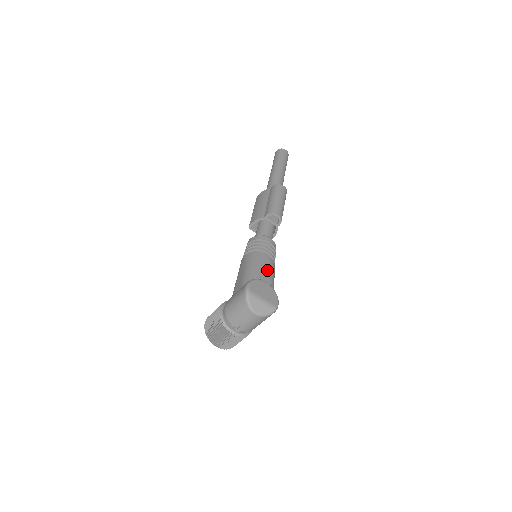
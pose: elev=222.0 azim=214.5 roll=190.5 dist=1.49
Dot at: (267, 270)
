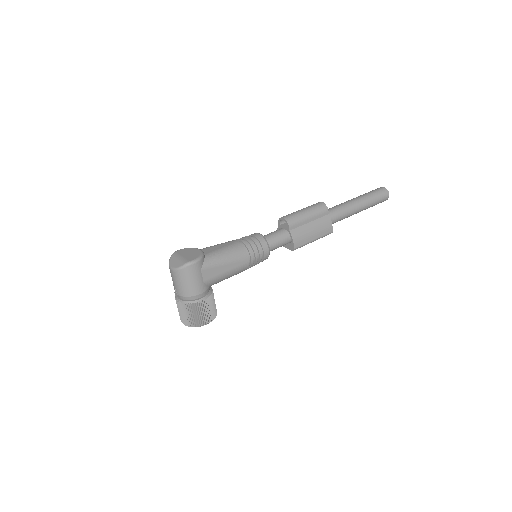
Dot at: (220, 247)
